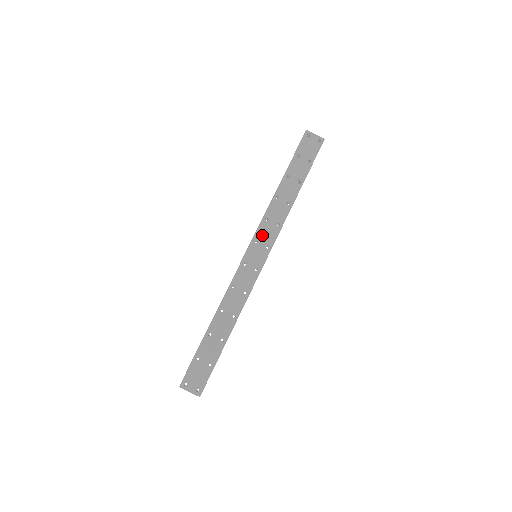
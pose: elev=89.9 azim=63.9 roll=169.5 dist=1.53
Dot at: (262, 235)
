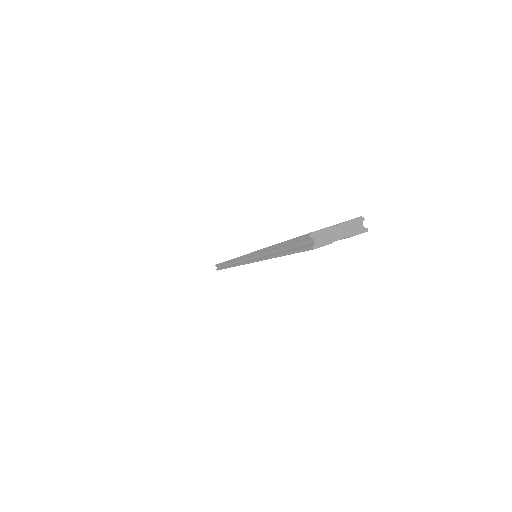
Dot at: occluded
